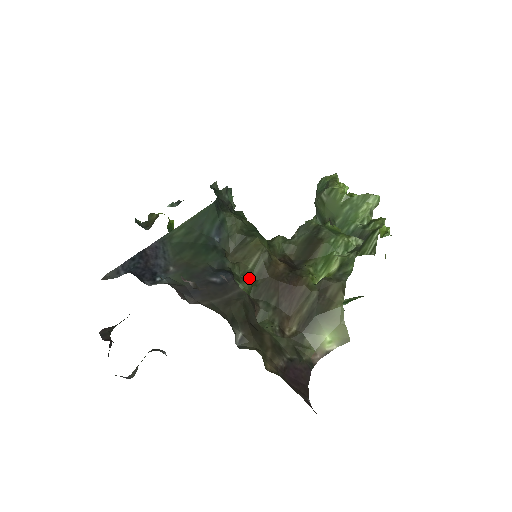
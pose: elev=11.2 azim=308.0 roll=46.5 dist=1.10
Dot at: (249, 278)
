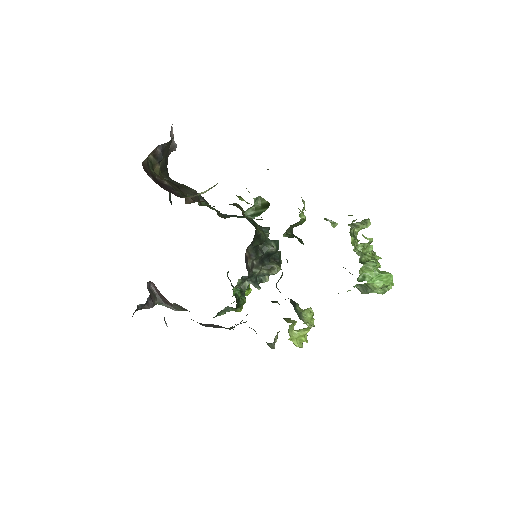
Dot at: (213, 206)
